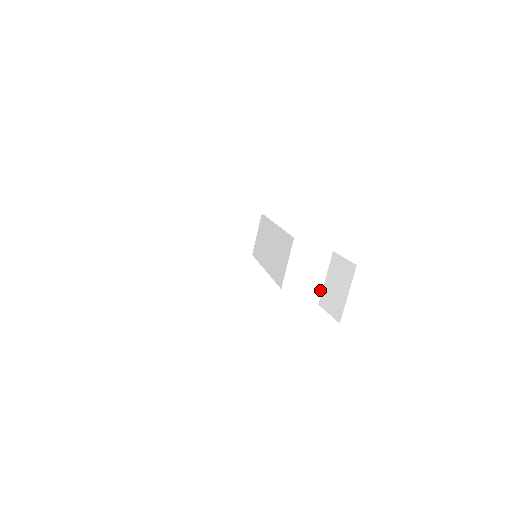
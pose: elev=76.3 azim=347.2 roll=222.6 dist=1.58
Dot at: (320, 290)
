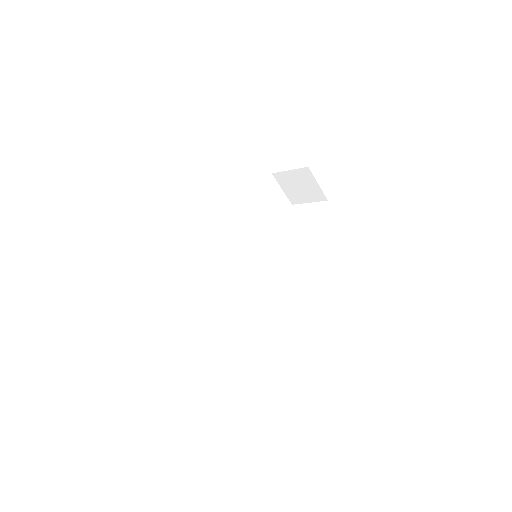
Dot at: occluded
